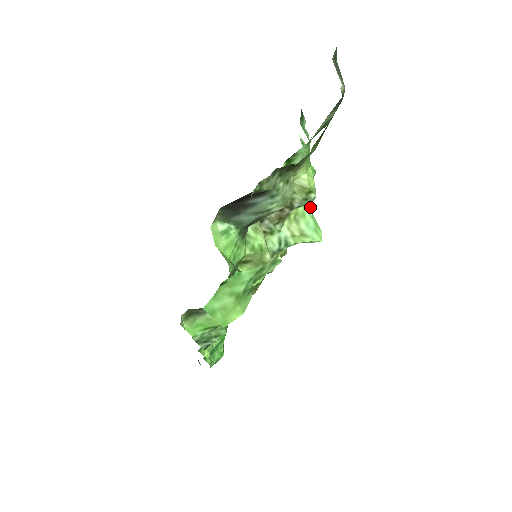
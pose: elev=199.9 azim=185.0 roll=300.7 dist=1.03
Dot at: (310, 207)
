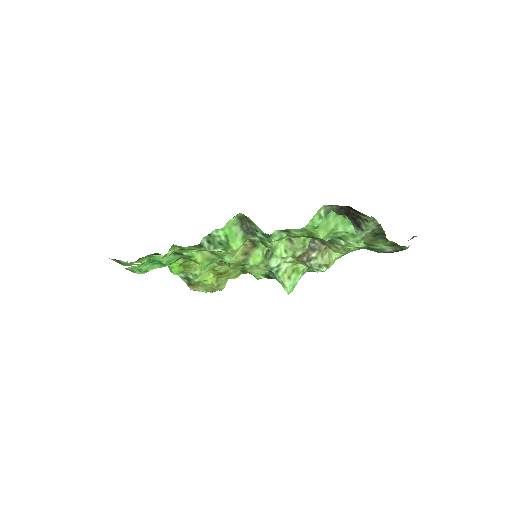
Dot at: occluded
